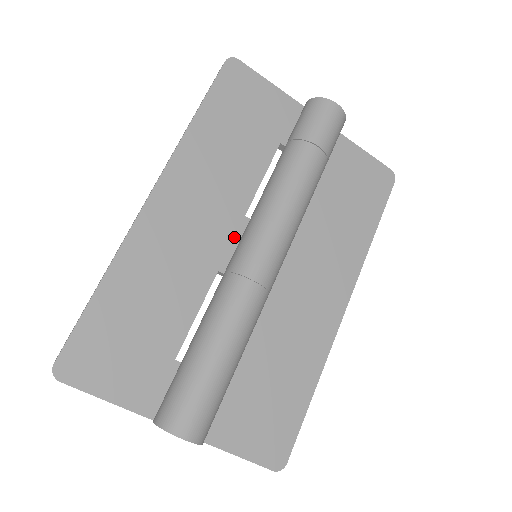
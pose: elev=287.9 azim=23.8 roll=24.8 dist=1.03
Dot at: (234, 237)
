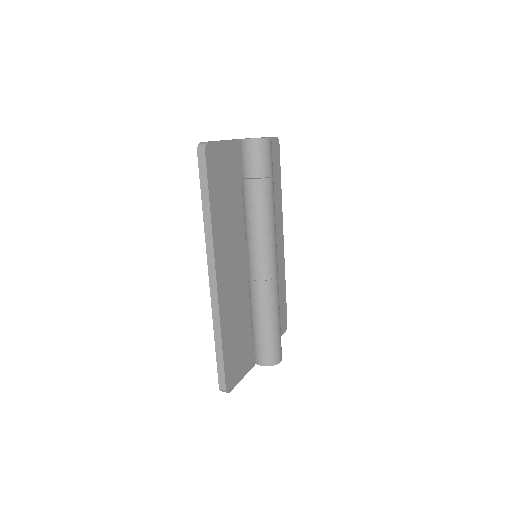
Dot at: (246, 257)
